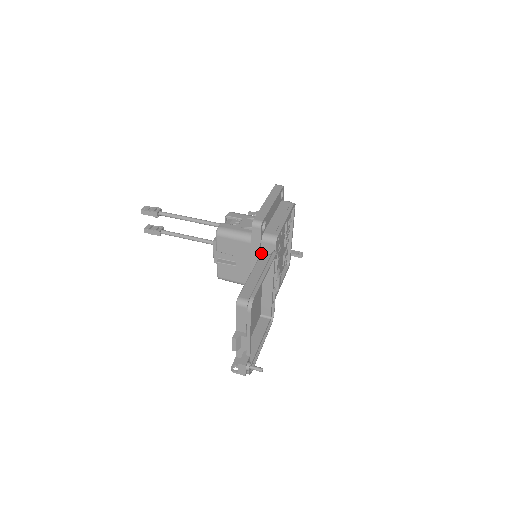
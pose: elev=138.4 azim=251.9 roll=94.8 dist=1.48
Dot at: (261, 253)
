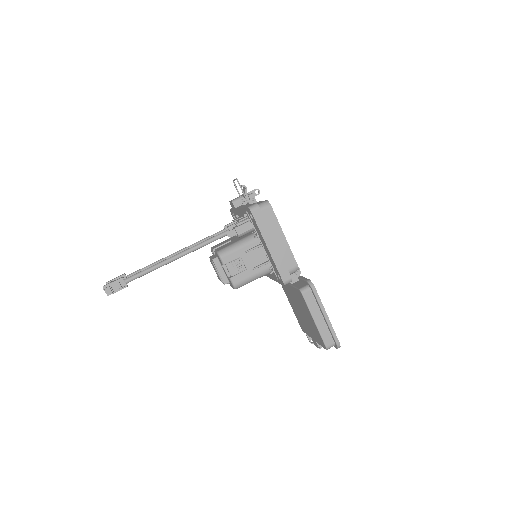
Dot at: (302, 294)
